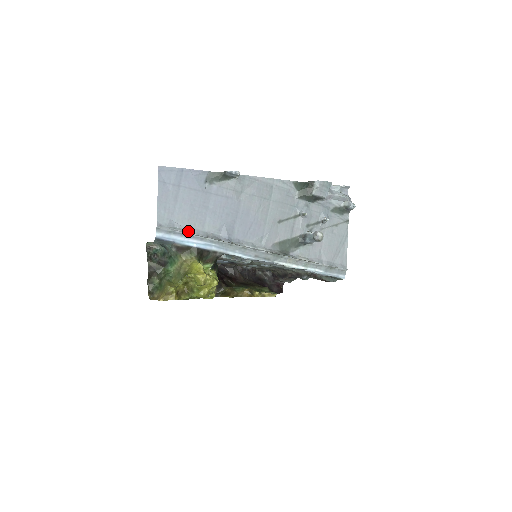
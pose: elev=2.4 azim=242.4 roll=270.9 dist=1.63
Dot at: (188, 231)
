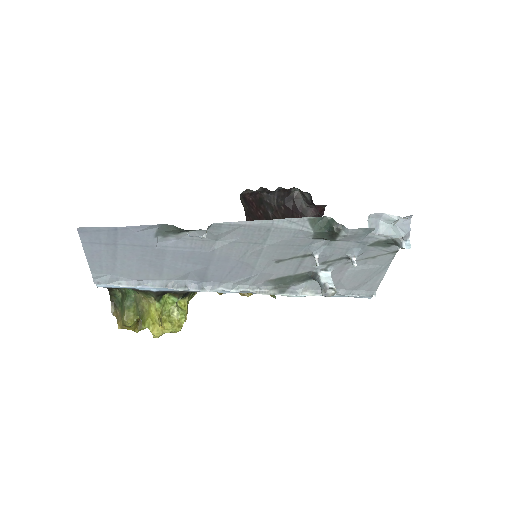
Dot at: (138, 283)
